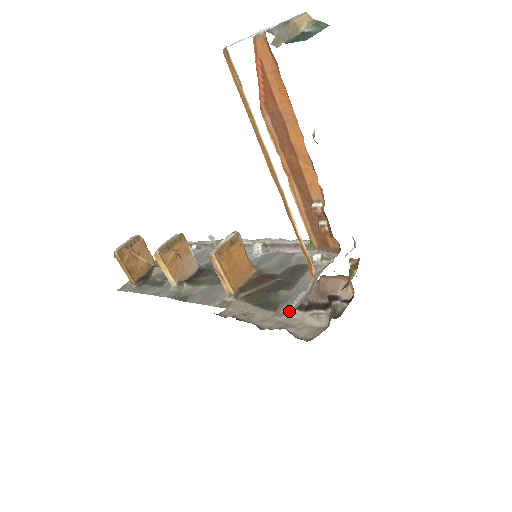
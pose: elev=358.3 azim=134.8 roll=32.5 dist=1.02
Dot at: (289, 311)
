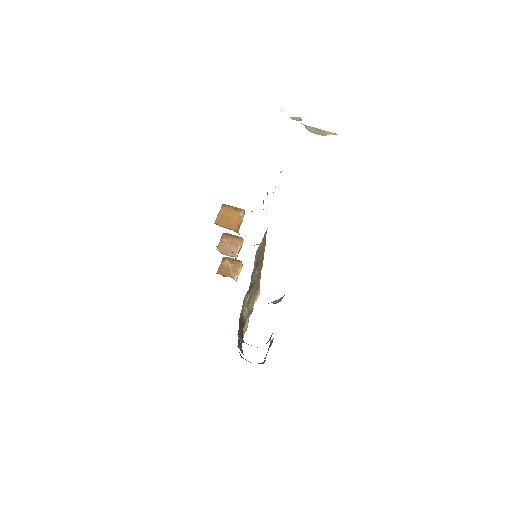
Dot at: occluded
